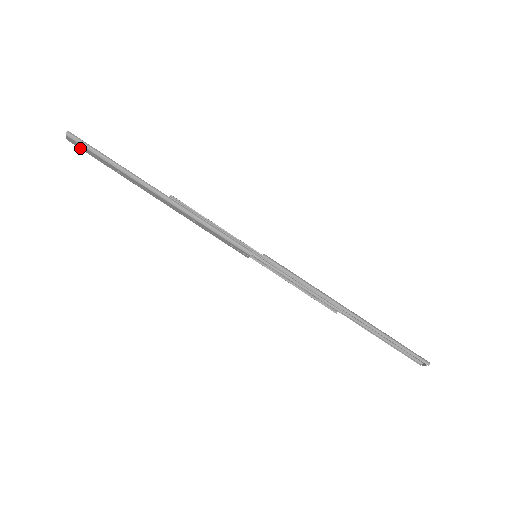
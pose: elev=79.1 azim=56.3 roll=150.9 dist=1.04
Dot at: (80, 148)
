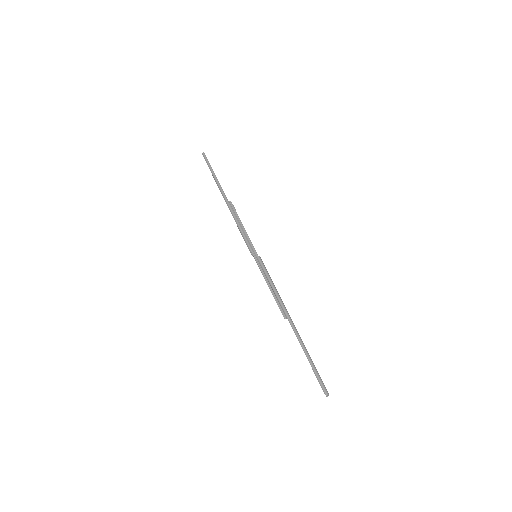
Dot at: occluded
